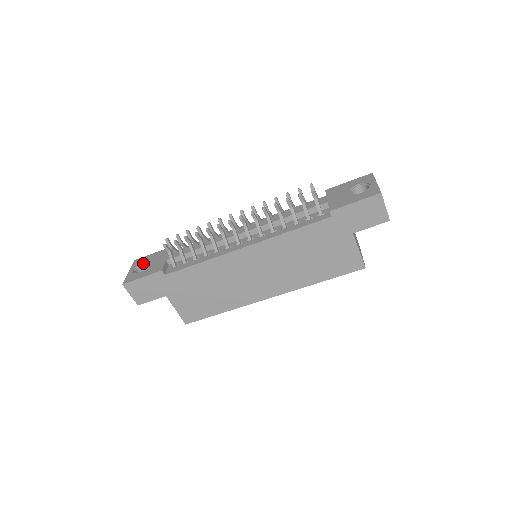
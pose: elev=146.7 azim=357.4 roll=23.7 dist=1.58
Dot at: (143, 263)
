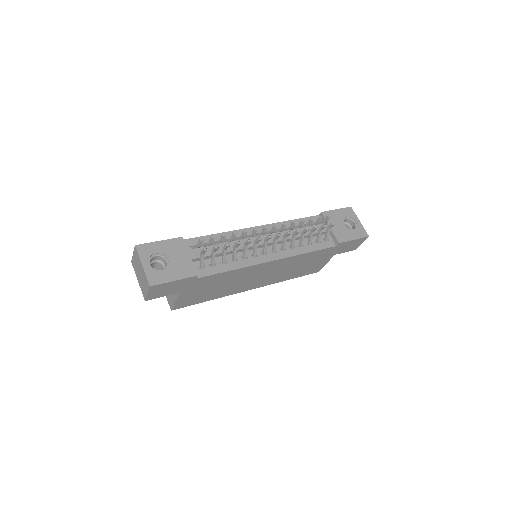
Dot at: (155, 254)
